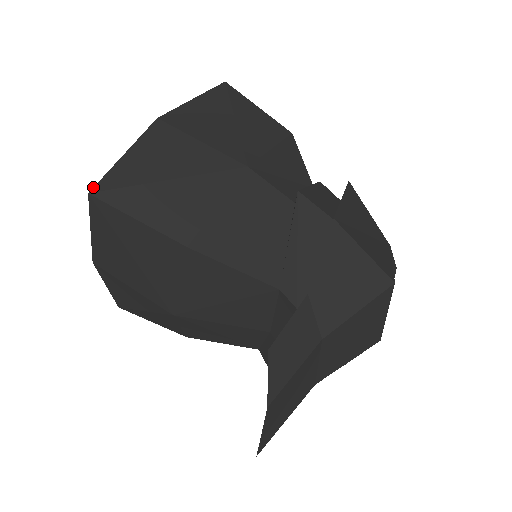
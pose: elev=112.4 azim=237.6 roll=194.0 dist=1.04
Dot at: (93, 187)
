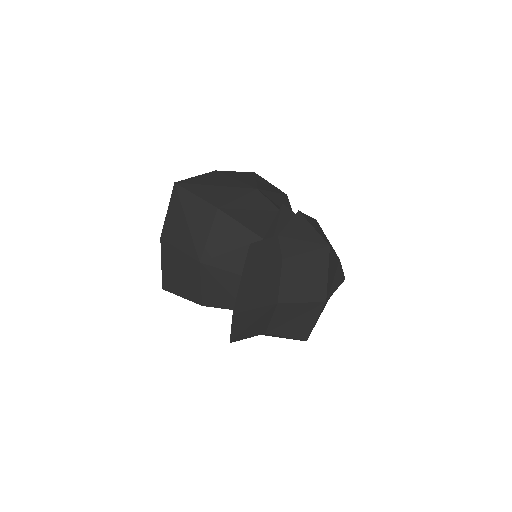
Dot at: occluded
